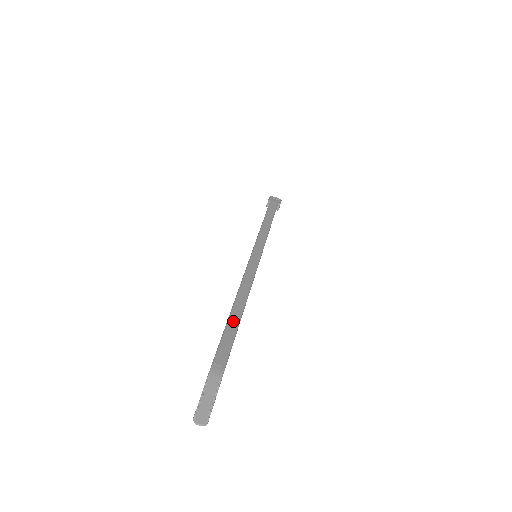
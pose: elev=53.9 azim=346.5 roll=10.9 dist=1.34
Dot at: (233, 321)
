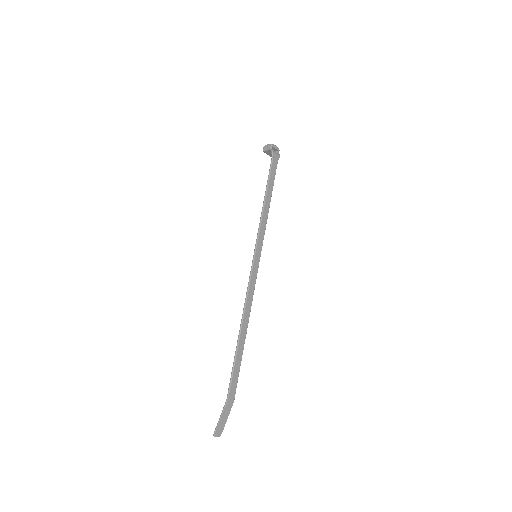
Dot at: (240, 348)
